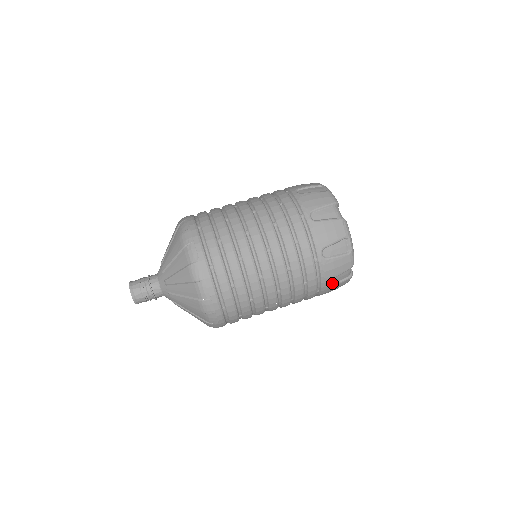
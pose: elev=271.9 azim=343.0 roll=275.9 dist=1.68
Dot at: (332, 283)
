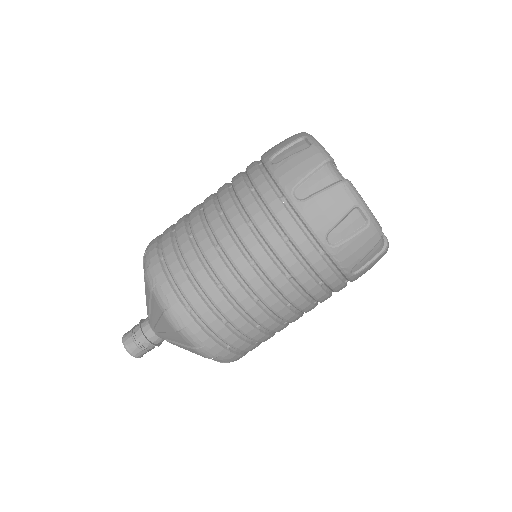
Dot at: (361, 267)
